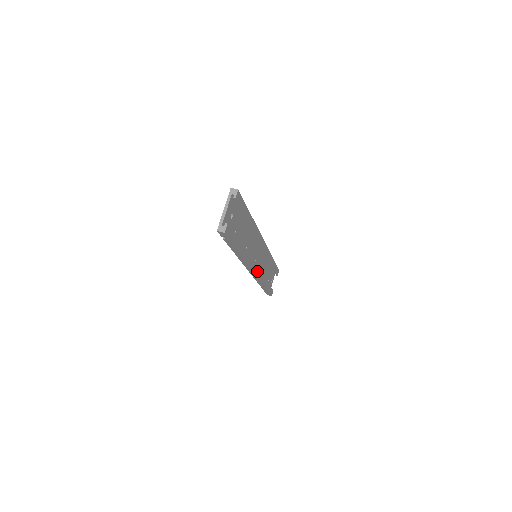
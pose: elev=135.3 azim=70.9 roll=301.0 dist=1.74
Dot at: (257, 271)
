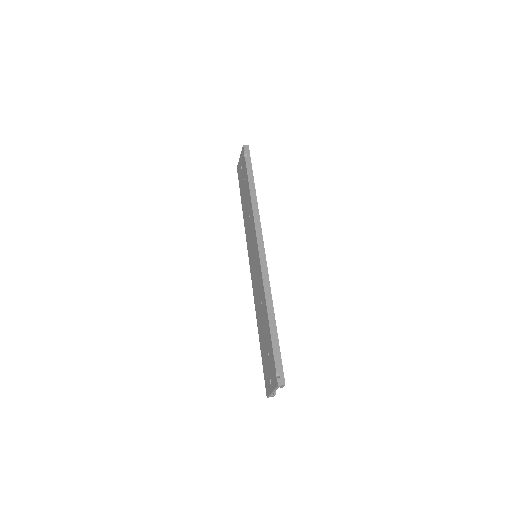
Dot at: occluded
